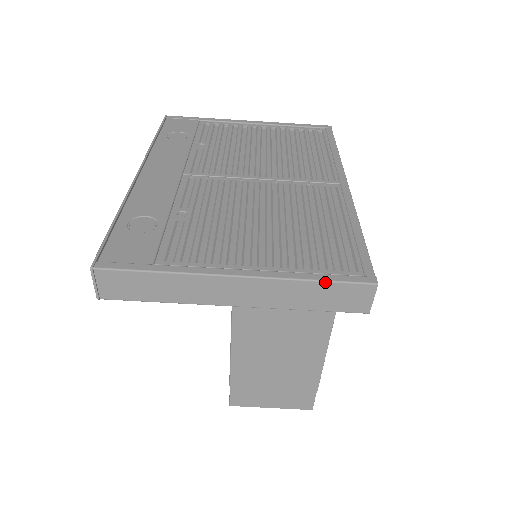
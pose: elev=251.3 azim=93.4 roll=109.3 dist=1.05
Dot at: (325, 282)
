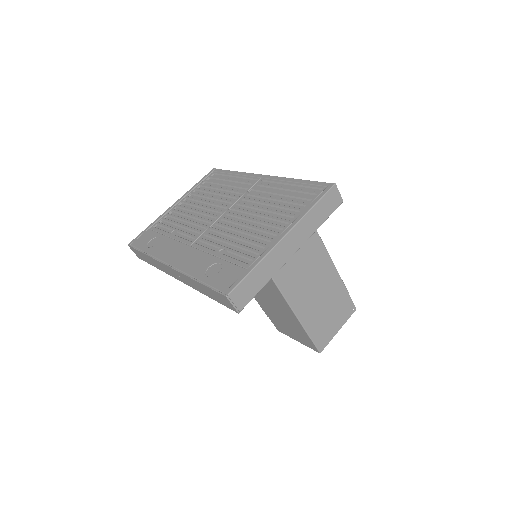
Dot at: (317, 203)
